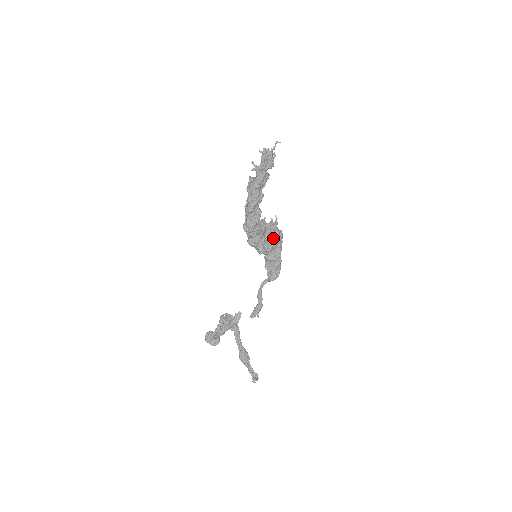
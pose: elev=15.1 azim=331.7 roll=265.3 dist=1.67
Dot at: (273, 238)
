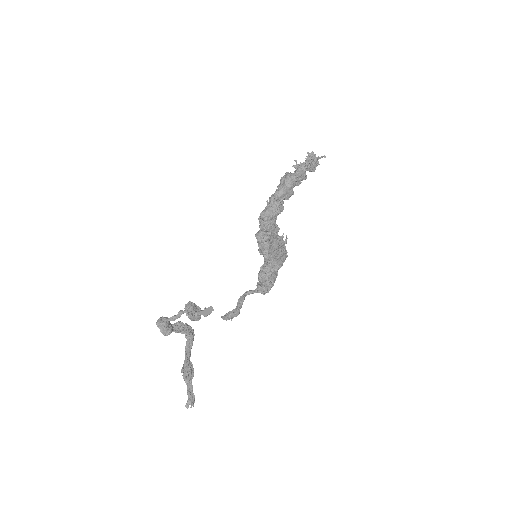
Dot at: (279, 250)
